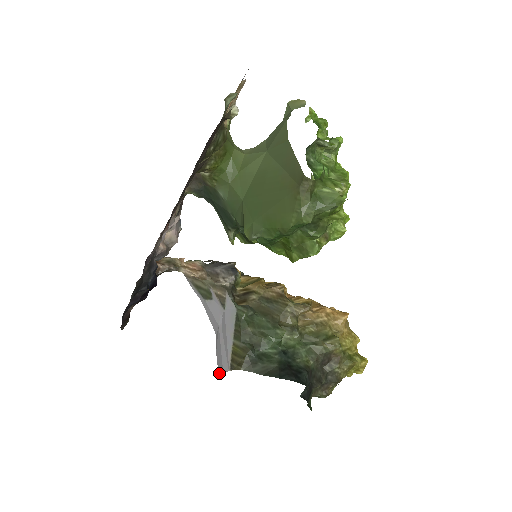
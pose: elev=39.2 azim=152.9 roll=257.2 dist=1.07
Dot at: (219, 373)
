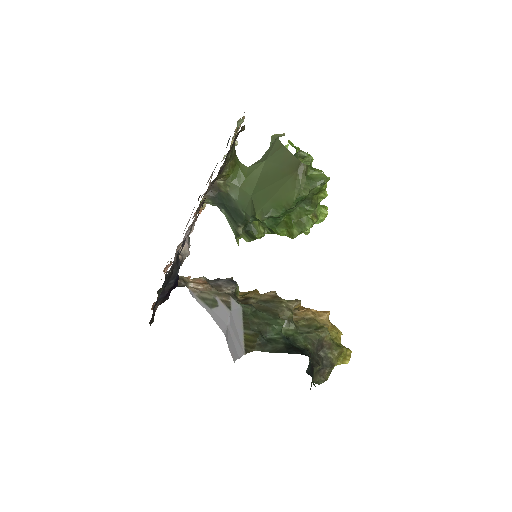
Dot at: occluded
